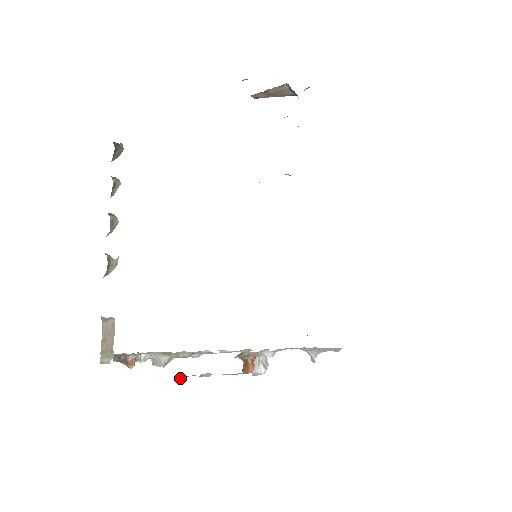
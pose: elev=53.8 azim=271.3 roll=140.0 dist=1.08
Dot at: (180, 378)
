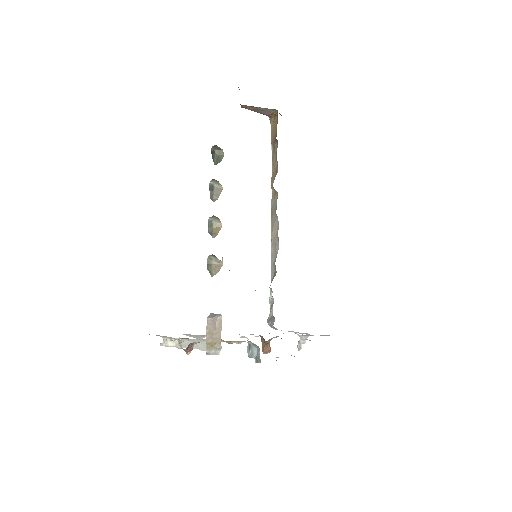
Dot at: occluded
